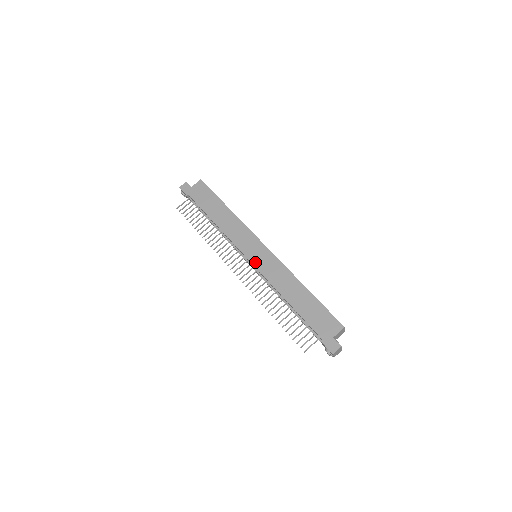
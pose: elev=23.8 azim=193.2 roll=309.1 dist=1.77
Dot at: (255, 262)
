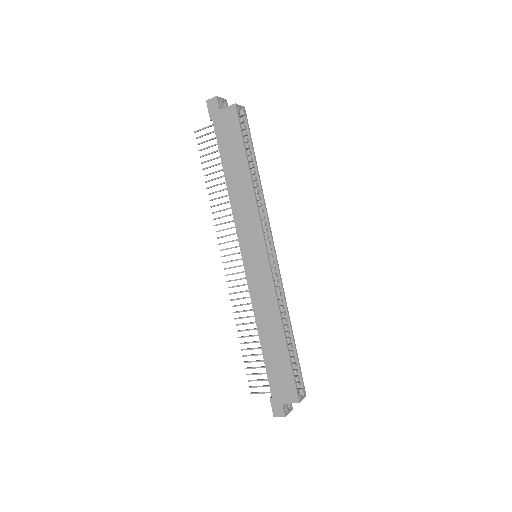
Dot at: (248, 268)
